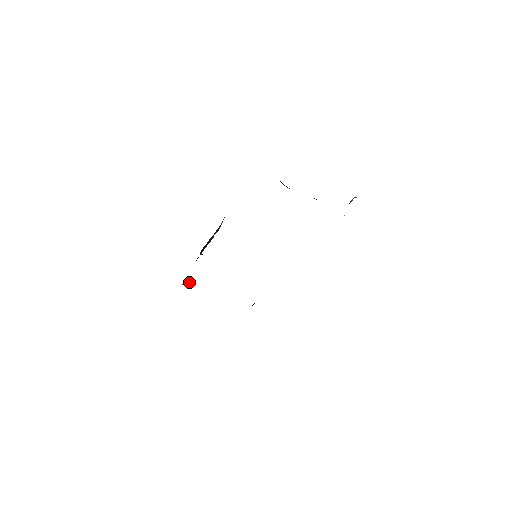
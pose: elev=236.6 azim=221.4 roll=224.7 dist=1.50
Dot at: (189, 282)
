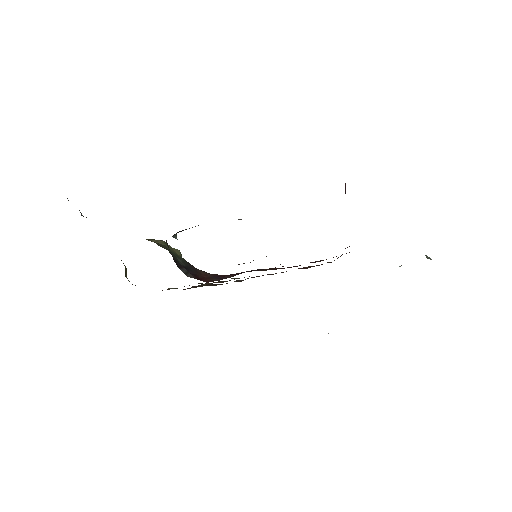
Dot at: (158, 241)
